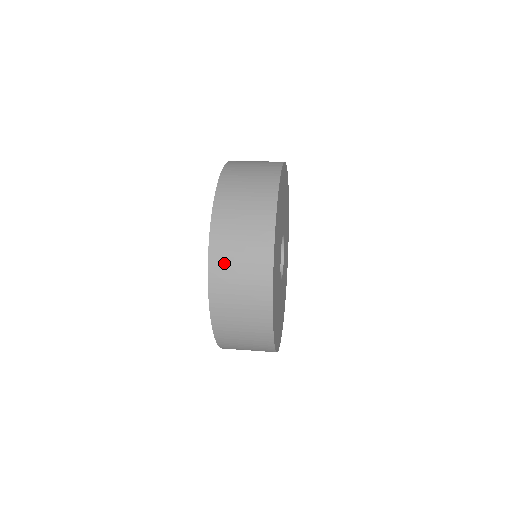
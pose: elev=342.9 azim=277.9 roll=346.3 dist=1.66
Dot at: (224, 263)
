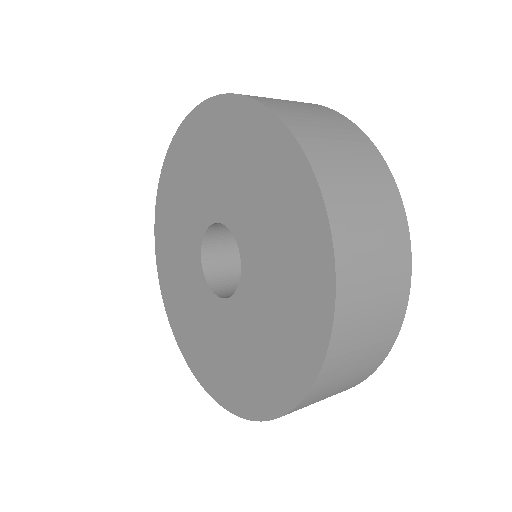
Dot at: (344, 196)
